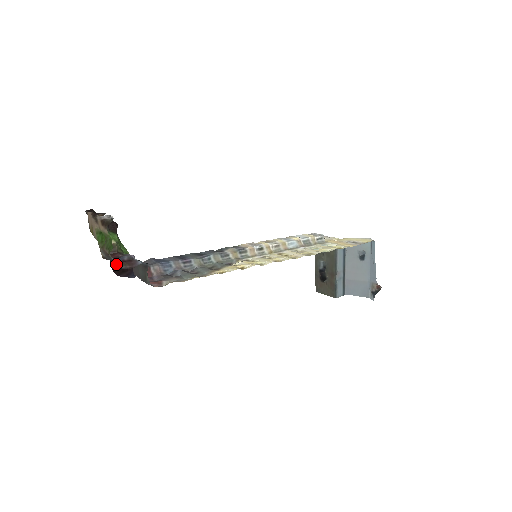
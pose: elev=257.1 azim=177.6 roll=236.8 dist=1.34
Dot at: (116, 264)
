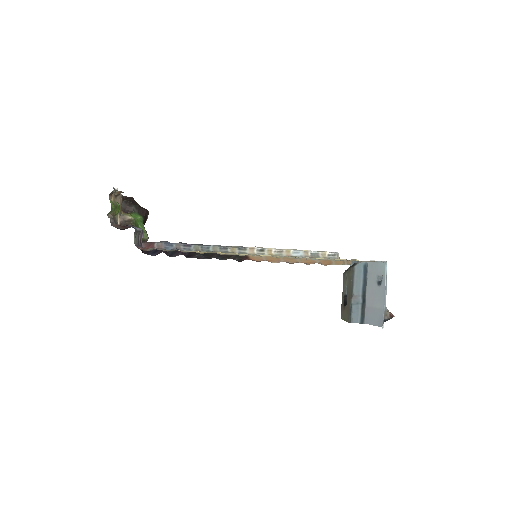
Dot at: (114, 225)
